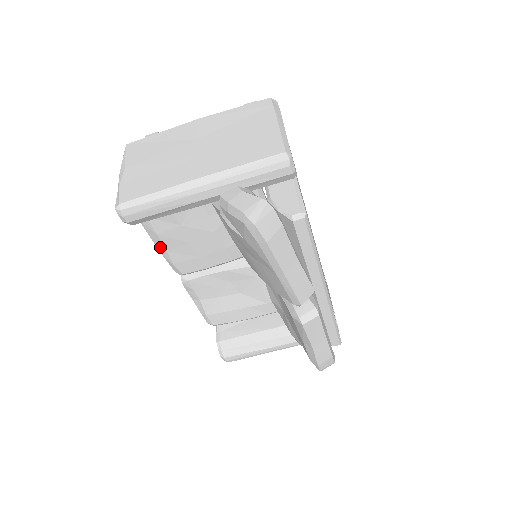
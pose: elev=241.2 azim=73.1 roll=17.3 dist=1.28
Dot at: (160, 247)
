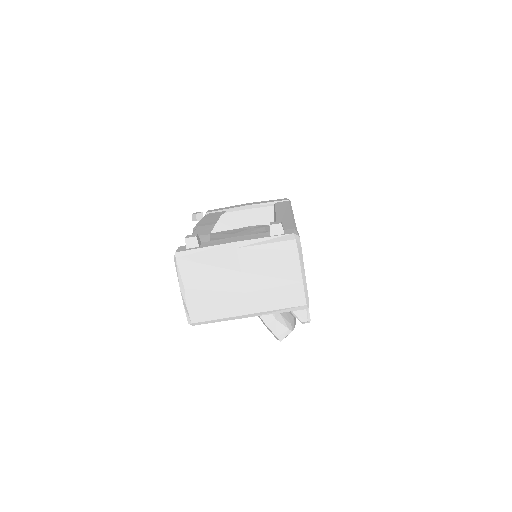
Dot at: occluded
